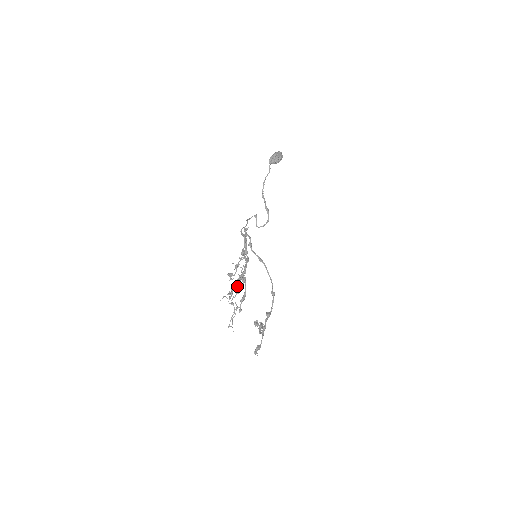
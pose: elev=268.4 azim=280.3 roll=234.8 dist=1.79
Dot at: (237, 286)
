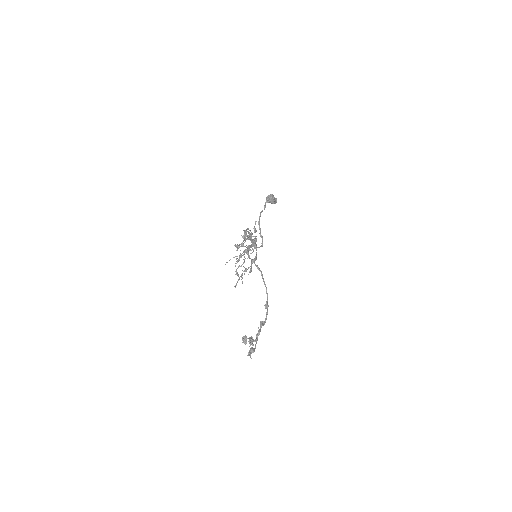
Dot at: (247, 250)
